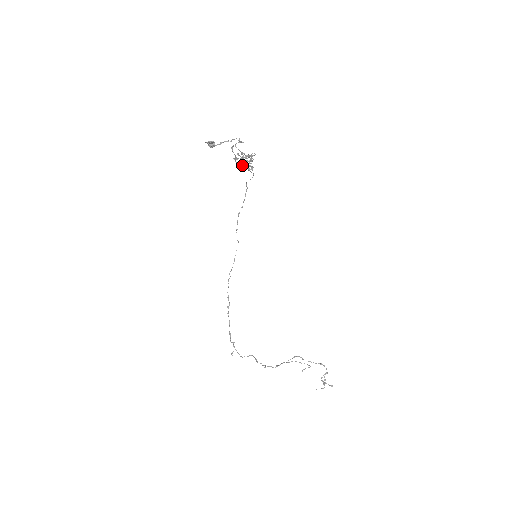
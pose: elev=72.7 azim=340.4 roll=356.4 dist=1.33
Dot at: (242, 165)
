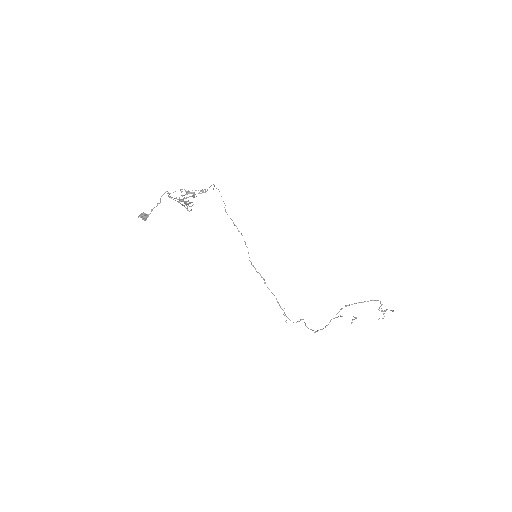
Dot at: (187, 209)
